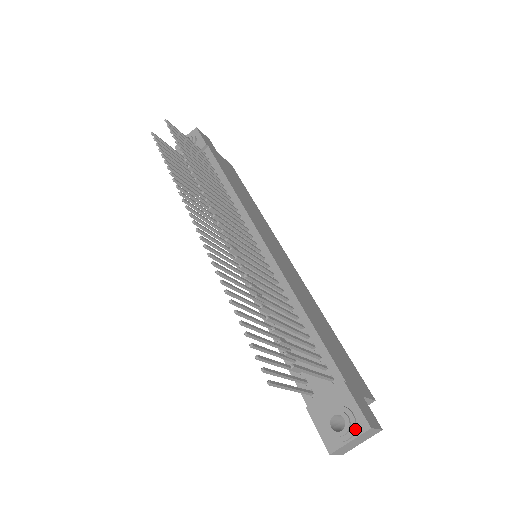
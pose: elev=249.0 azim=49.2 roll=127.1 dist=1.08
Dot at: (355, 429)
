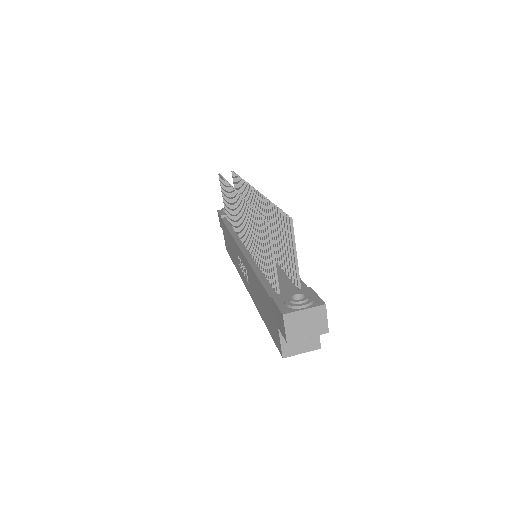
Dot at: (312, 302)
